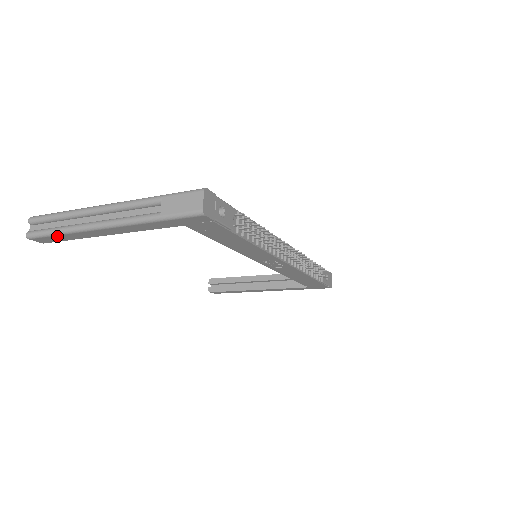
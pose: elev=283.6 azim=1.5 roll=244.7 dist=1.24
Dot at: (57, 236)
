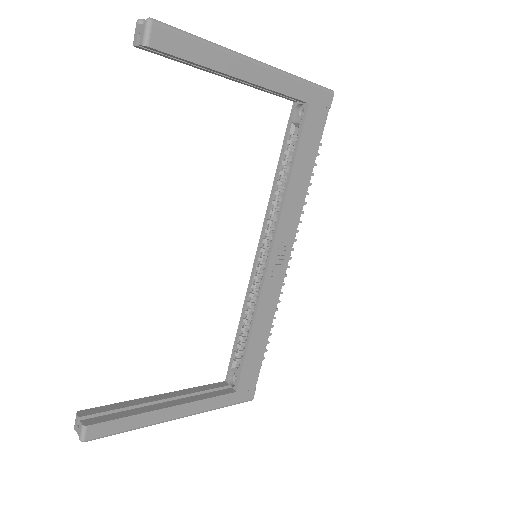
Dot at: (194, 42)
